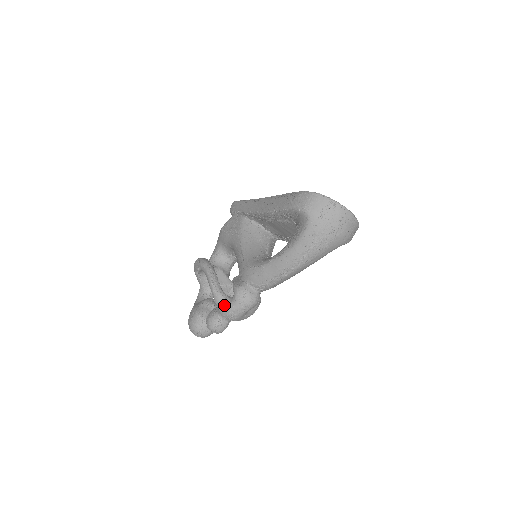
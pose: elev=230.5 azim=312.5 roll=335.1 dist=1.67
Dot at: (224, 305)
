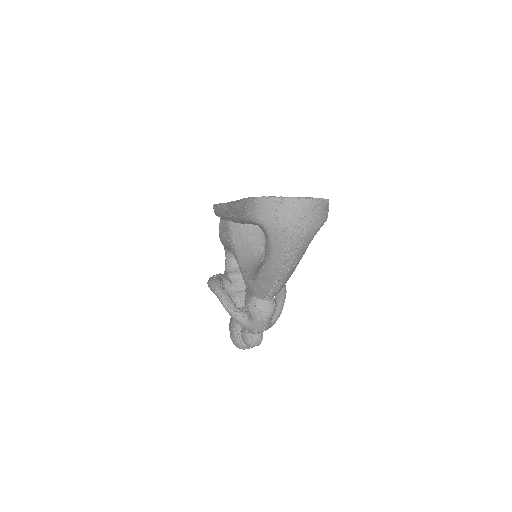
Dot at: (246, 324)
